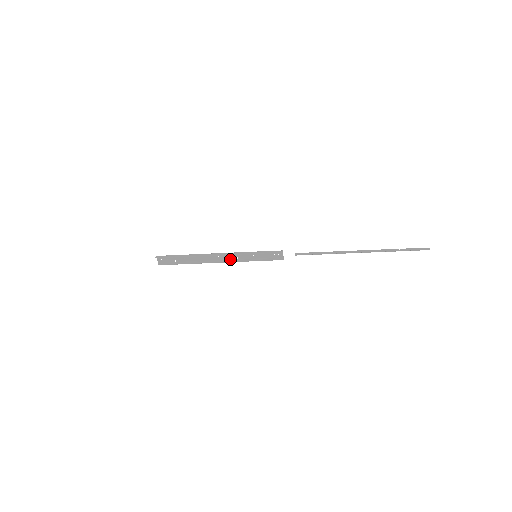
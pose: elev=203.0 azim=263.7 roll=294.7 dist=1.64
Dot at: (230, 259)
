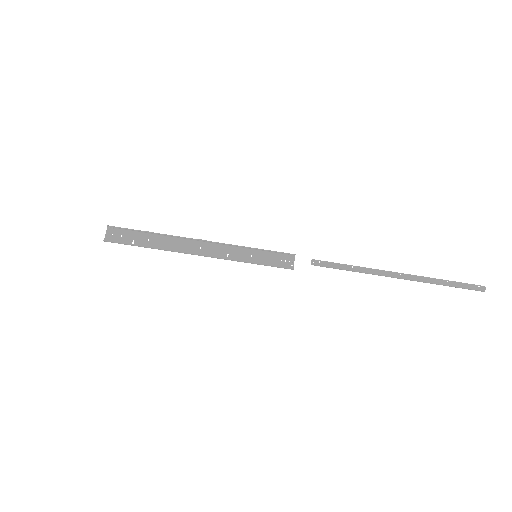
Dot at: (216, 256)
